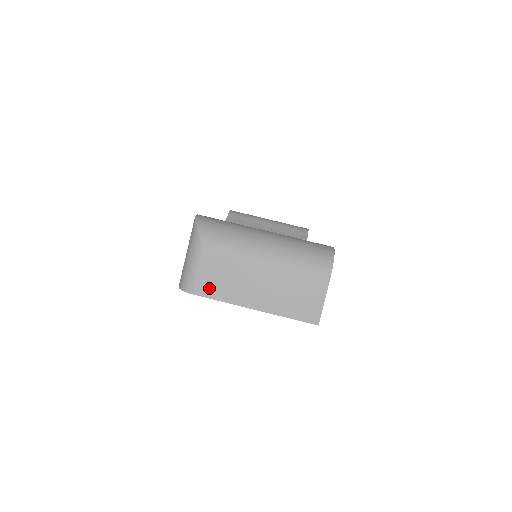
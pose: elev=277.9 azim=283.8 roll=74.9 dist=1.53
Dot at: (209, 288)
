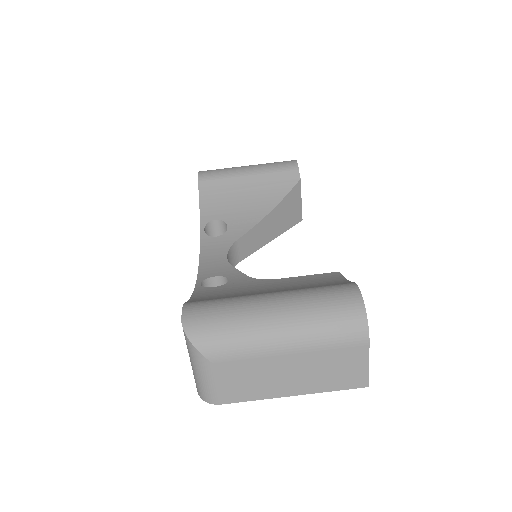
Dot at: (233, 394)
